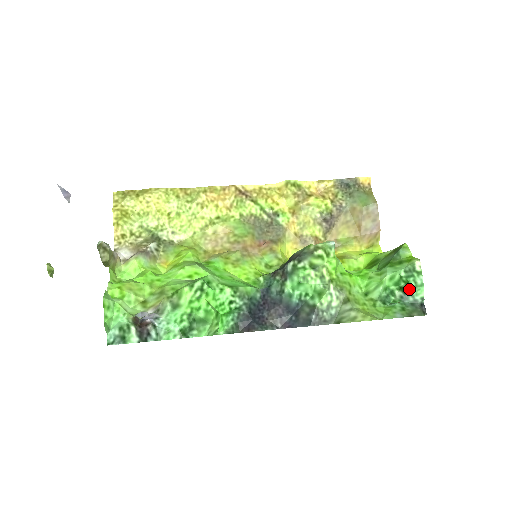
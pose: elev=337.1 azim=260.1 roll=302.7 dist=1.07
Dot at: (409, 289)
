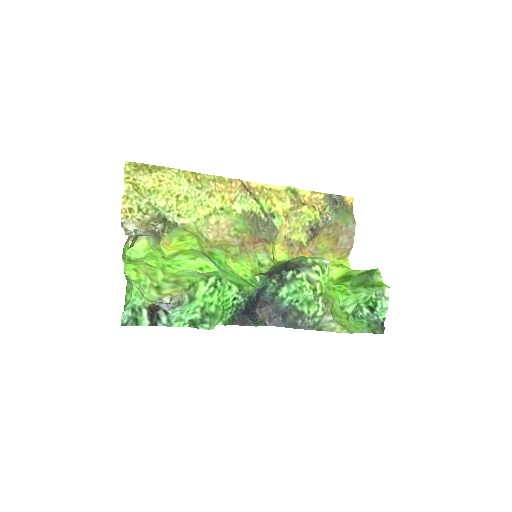
Dot at: (376, 310)
